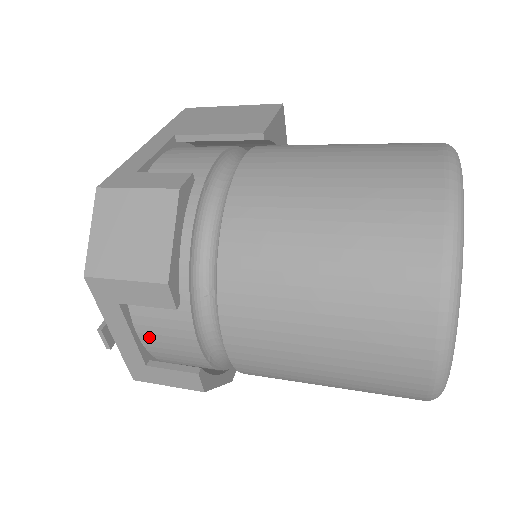
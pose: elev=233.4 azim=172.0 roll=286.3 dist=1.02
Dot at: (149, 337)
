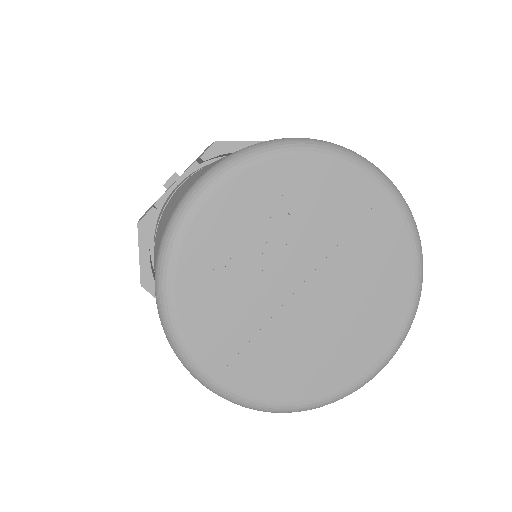
Dot at: occluded
